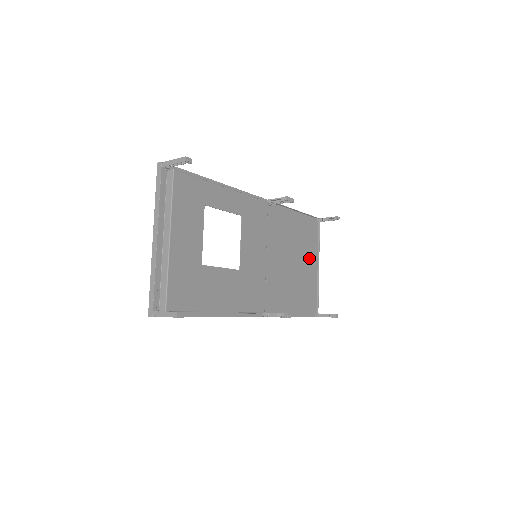
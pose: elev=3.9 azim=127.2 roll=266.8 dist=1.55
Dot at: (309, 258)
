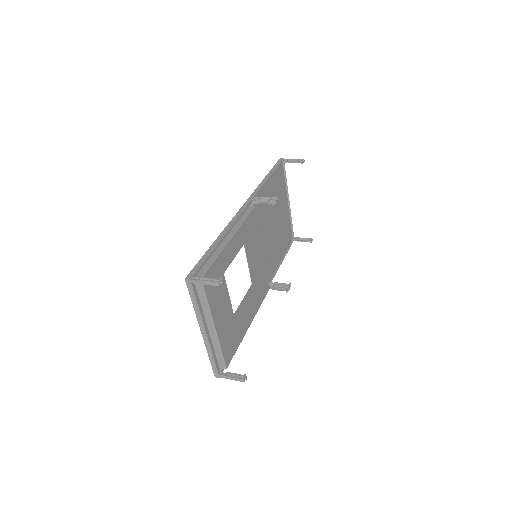
Dot at: (282, 202)
